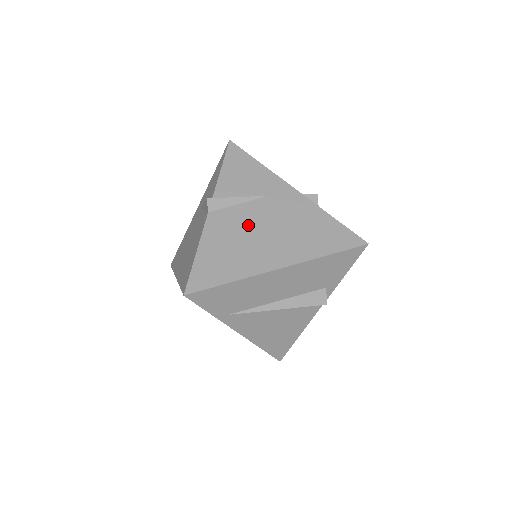
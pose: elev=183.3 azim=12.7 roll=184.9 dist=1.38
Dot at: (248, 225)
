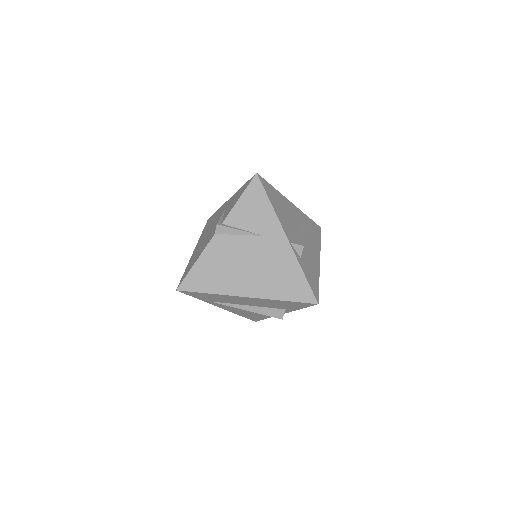
Dot at: (238, 255)
